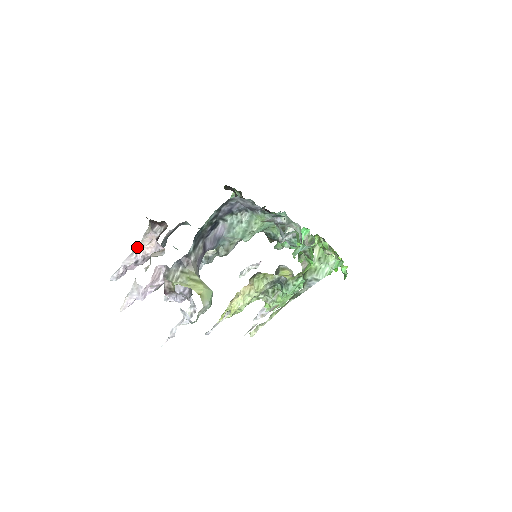
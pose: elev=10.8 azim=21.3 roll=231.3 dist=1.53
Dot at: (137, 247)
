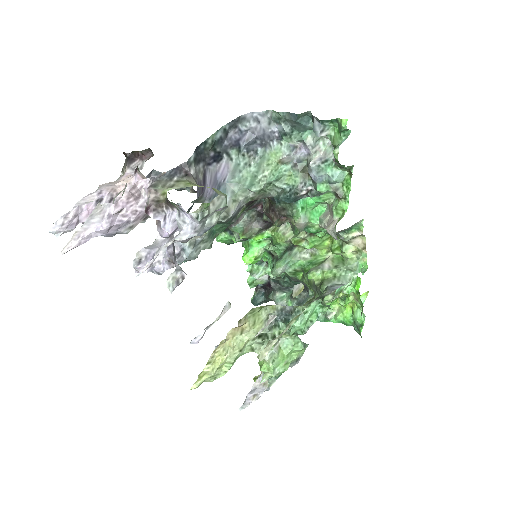
Dot at: (103, 185)
